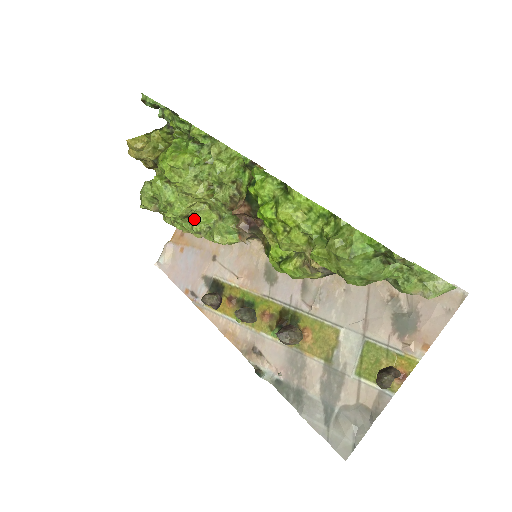
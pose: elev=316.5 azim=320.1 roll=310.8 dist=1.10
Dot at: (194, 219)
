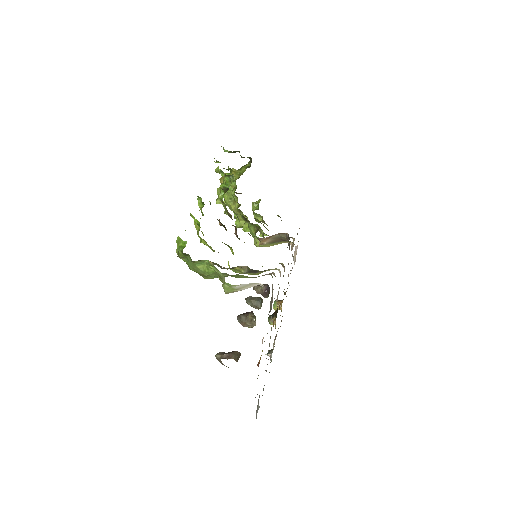
Dot at: occluded
